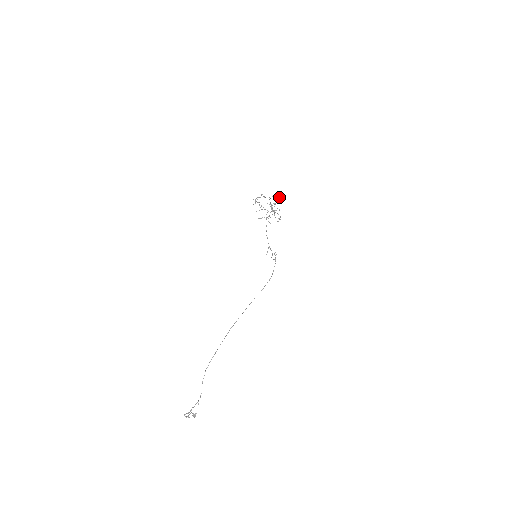
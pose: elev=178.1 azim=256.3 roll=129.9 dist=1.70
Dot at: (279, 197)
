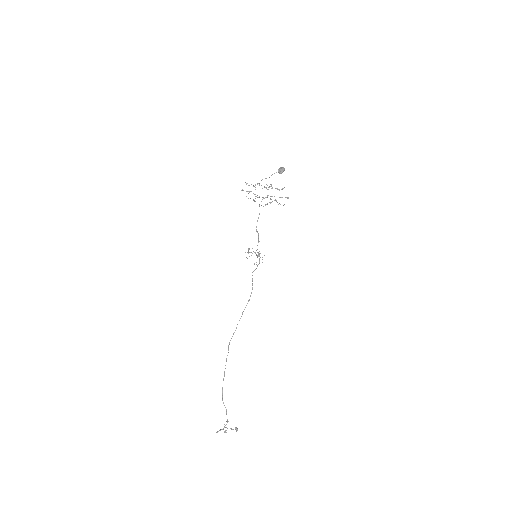
Dot at: (279, 173)
